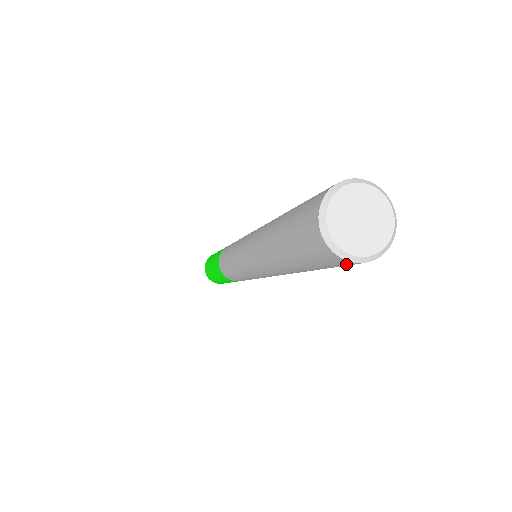
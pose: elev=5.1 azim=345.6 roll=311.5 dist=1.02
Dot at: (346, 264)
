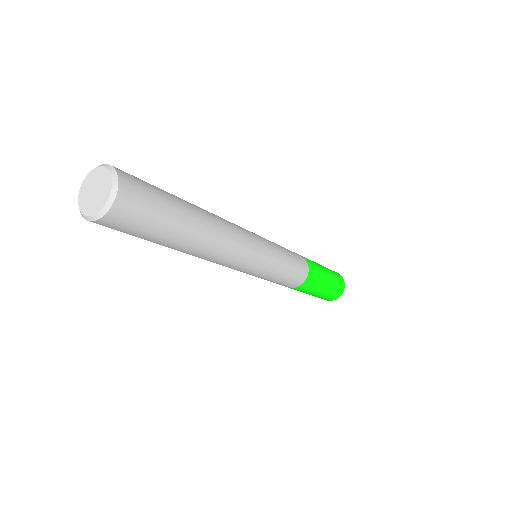
Dot at: occluded
